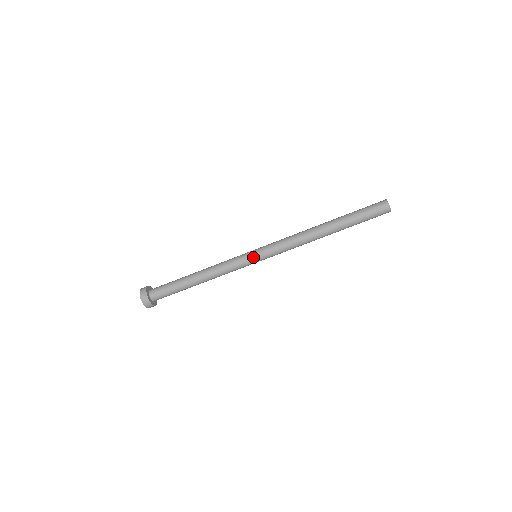
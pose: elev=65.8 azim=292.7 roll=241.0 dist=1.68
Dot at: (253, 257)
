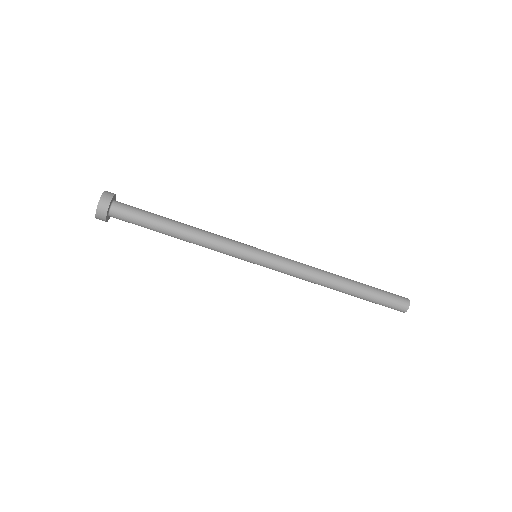
Dot at: (255, 254)
